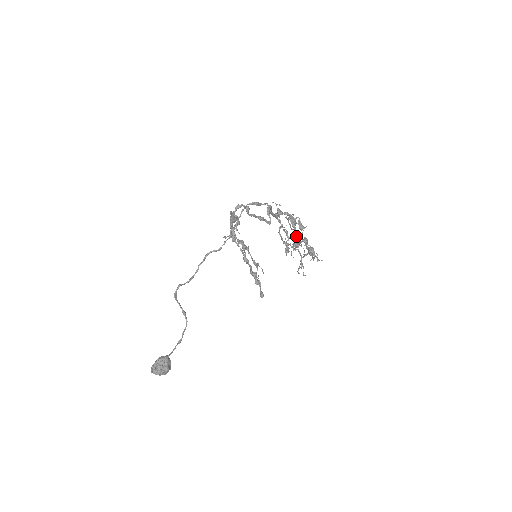
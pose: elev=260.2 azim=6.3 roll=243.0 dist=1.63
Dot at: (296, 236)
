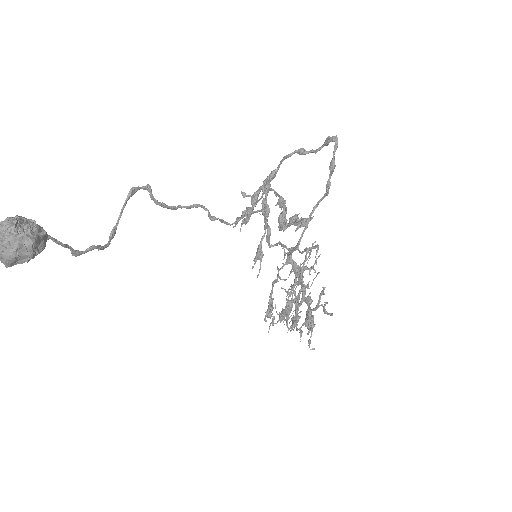
Dot at: (301, 289)
